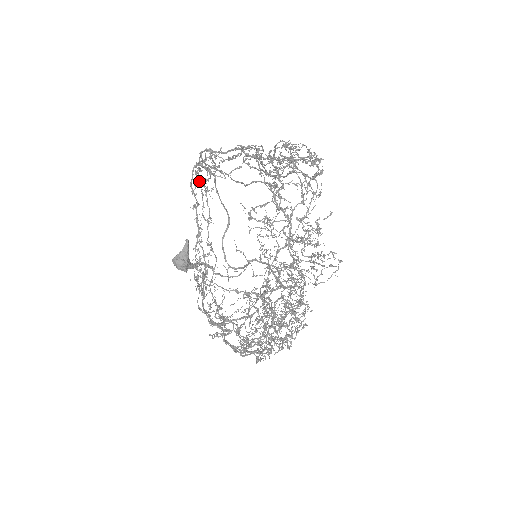
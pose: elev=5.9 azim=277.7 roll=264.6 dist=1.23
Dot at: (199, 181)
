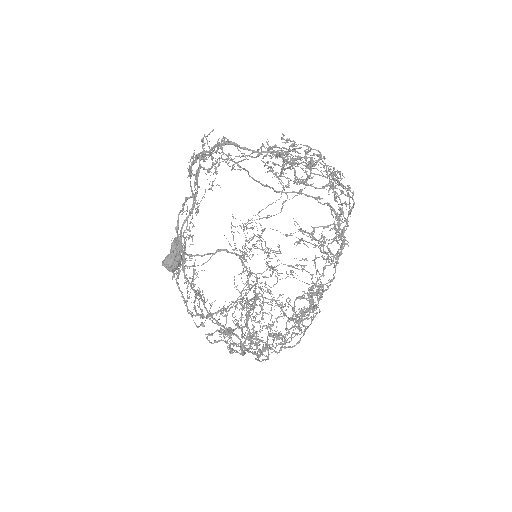
Dot at: (190, 167)
